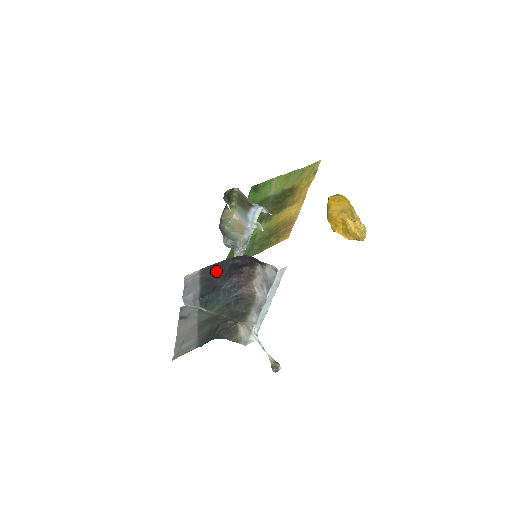
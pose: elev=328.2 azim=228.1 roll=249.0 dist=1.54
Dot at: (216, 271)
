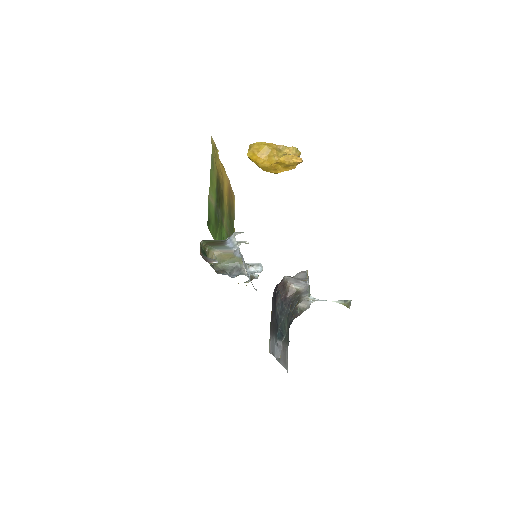
Dot at: (272, 318)
